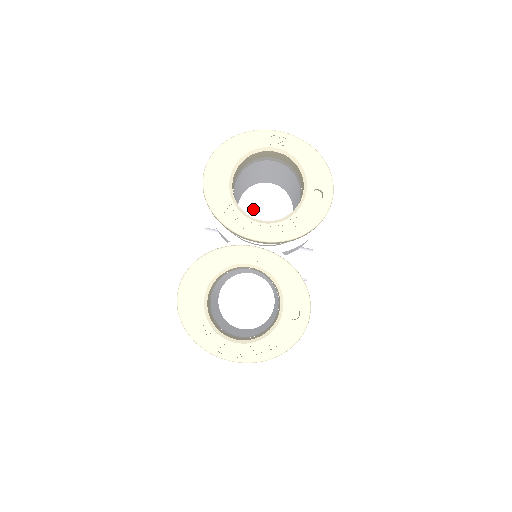
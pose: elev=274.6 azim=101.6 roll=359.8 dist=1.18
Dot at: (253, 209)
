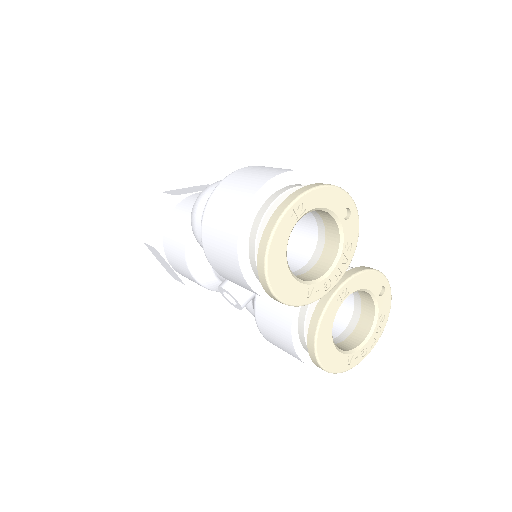
Dot at: occluded
